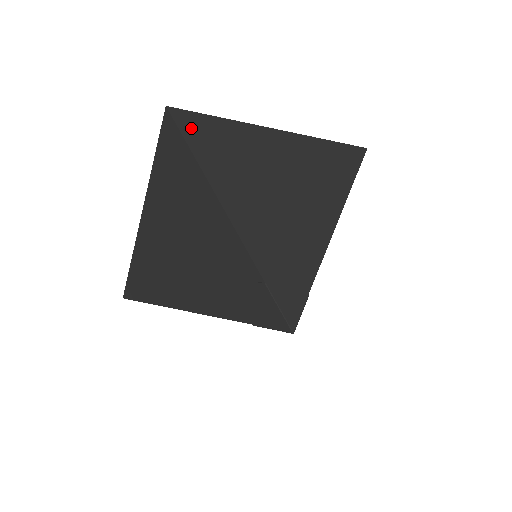
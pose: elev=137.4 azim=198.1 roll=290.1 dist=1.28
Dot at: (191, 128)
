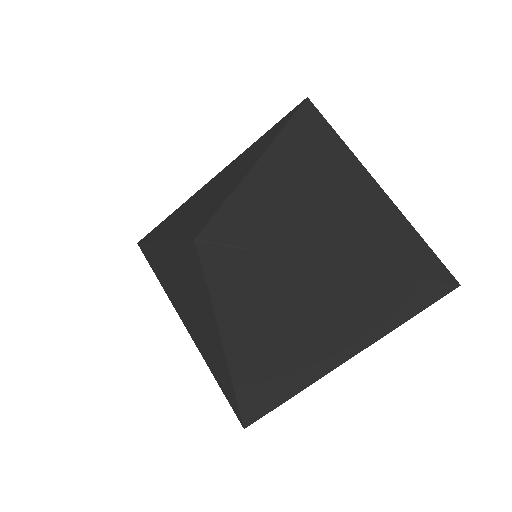
Dot at: (309, 115)
